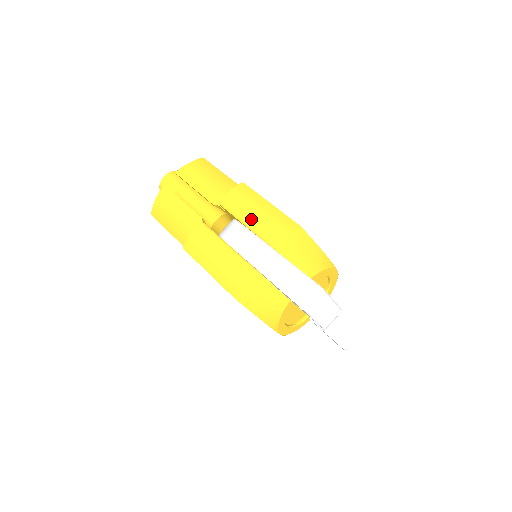
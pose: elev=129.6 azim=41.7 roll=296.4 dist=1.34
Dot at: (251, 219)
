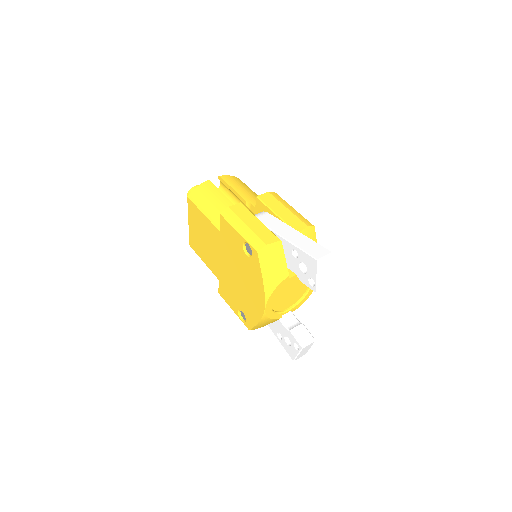
Dot at: (280, 211)
